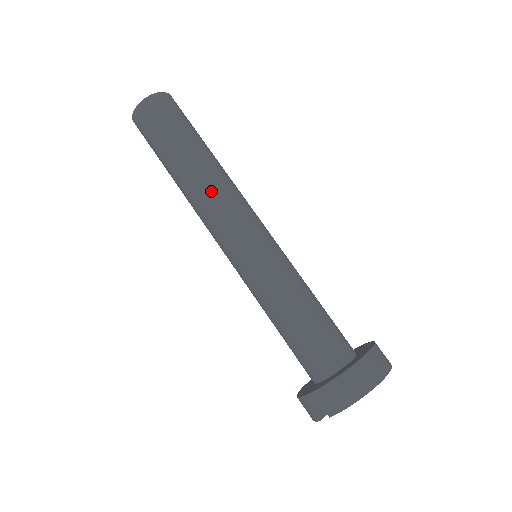
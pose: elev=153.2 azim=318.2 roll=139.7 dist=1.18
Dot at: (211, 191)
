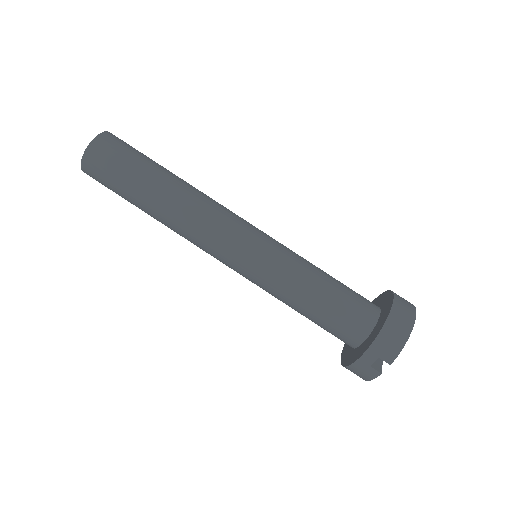
Dot at: (196, 207)
